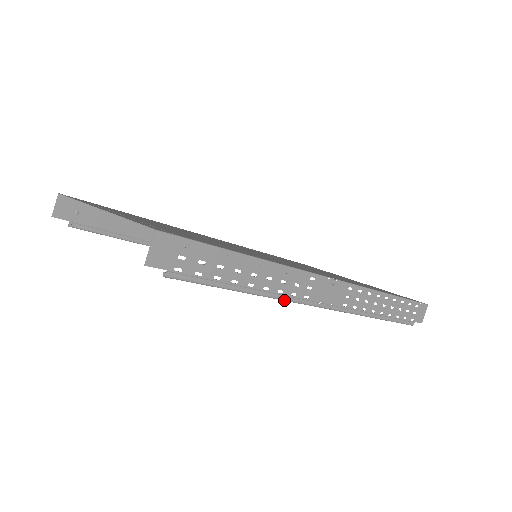
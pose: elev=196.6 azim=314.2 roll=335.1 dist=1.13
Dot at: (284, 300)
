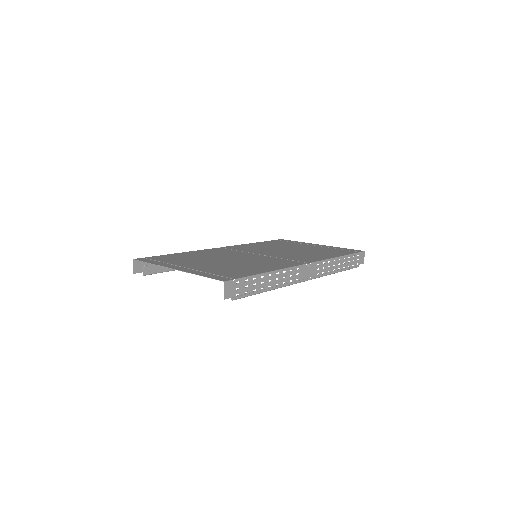
Dot at: occluded
